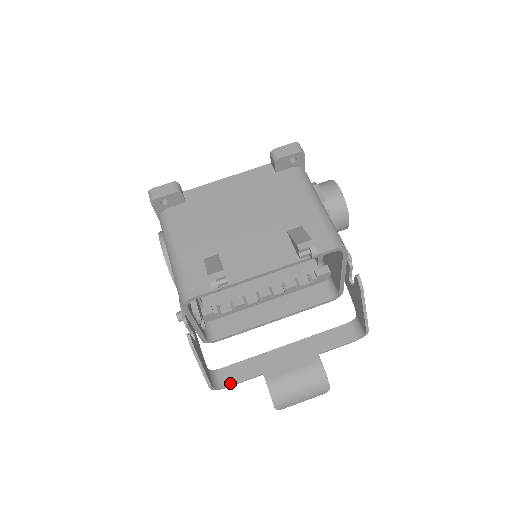
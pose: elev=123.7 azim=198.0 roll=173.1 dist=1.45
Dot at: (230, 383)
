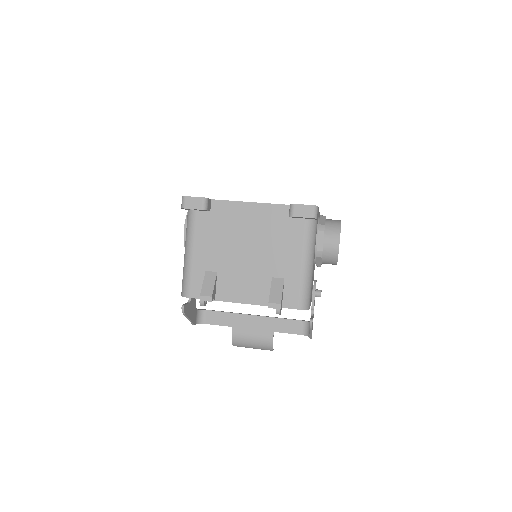
Dot at: (209, 323)
